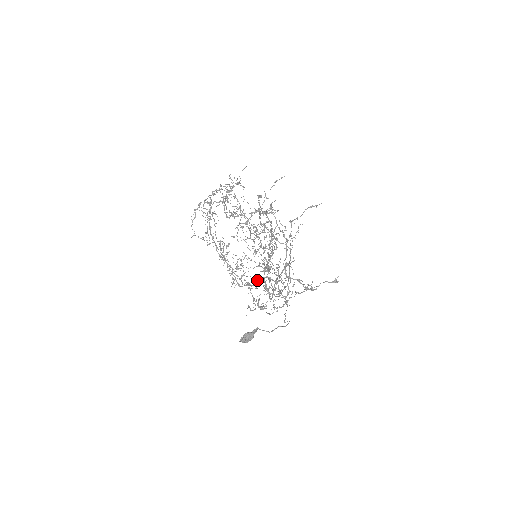
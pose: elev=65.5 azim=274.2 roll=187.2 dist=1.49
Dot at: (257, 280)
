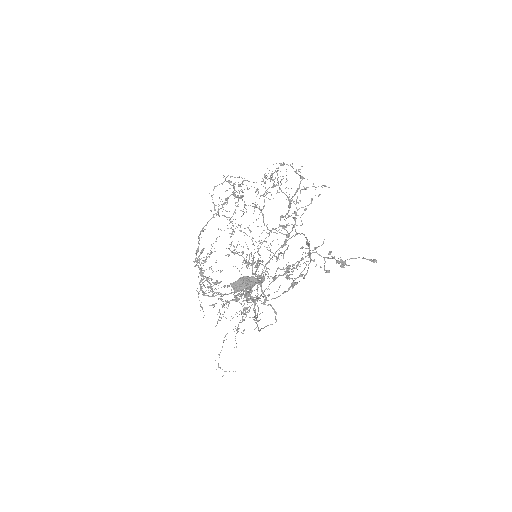
Dot at: (227, 300)
